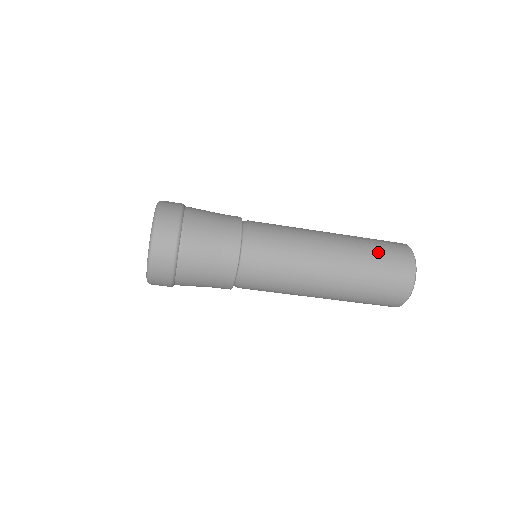
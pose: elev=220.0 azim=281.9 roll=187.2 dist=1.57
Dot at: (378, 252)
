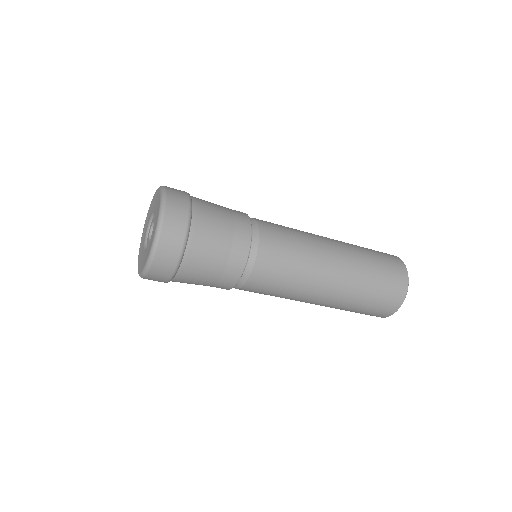
Dot at: (369, 301)
